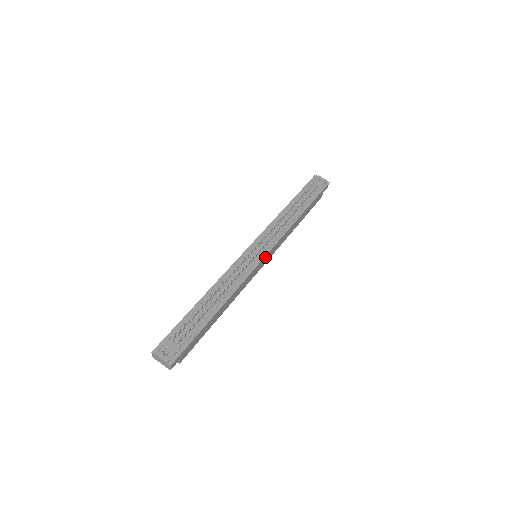
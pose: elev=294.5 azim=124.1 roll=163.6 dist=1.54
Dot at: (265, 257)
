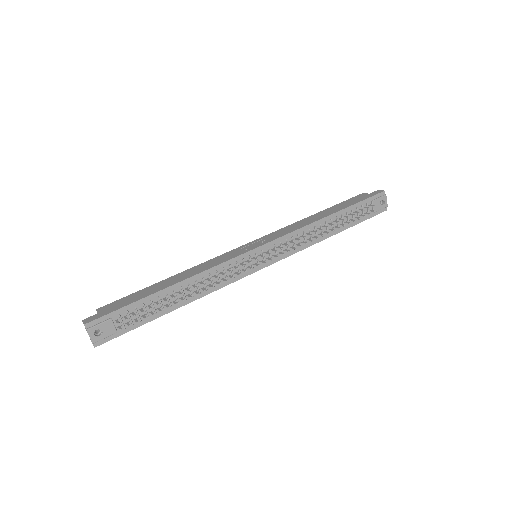
Dot at: (262, 267)
